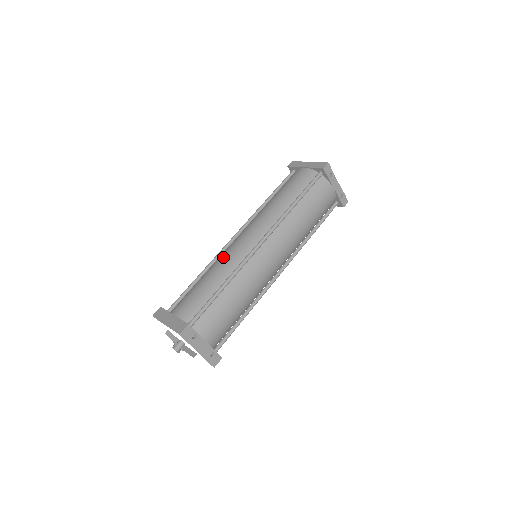
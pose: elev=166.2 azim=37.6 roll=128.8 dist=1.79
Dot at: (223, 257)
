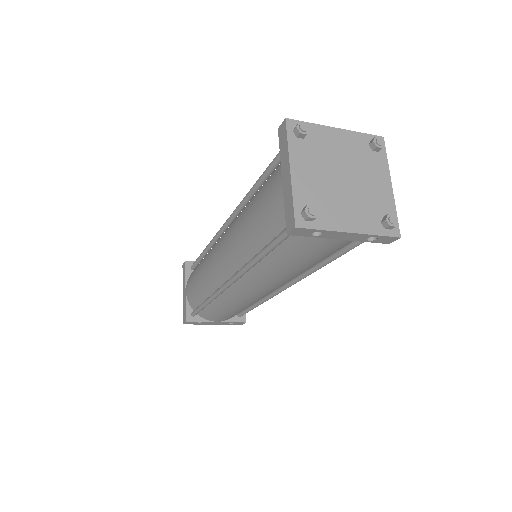
Dot at: (207, 262)
